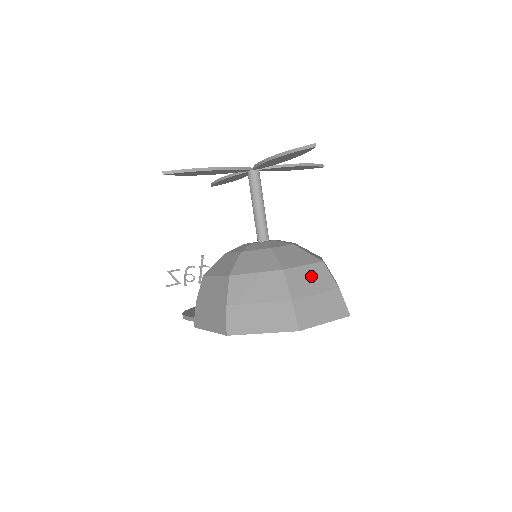
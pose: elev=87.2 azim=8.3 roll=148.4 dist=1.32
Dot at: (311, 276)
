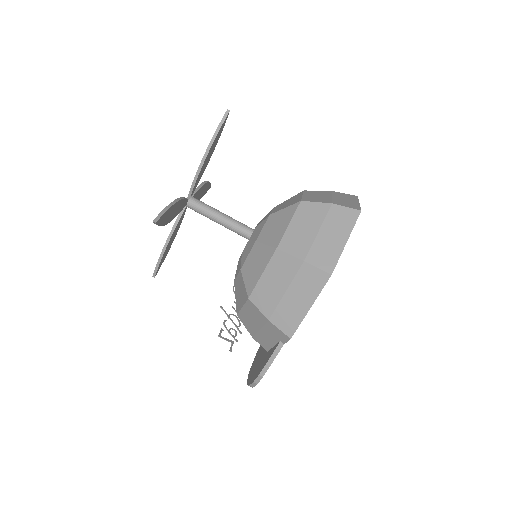
Dot at: (314, 195)
